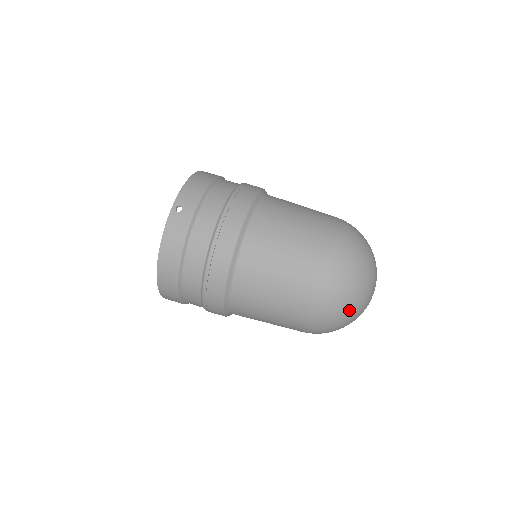
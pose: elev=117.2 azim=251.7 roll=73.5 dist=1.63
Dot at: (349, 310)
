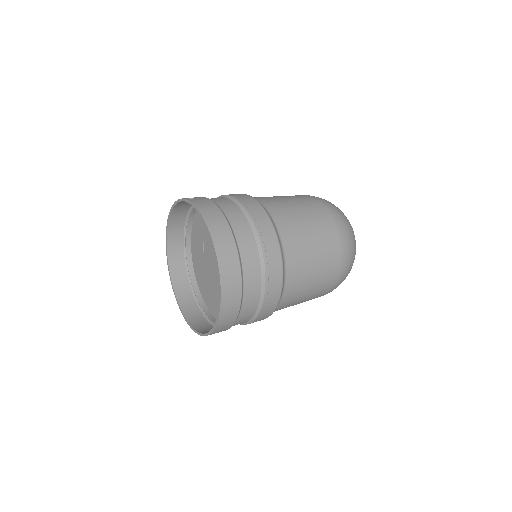
Dot at: (349, 222)
